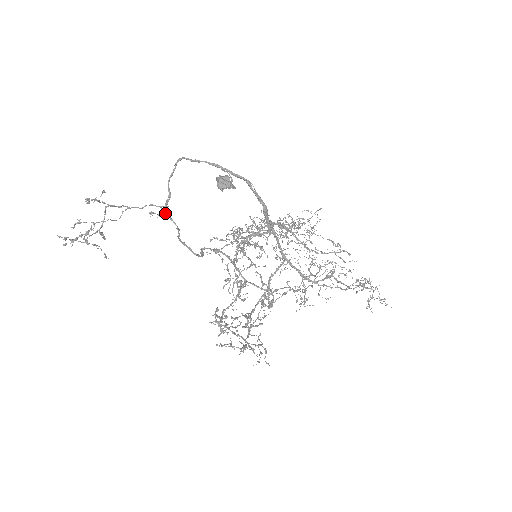
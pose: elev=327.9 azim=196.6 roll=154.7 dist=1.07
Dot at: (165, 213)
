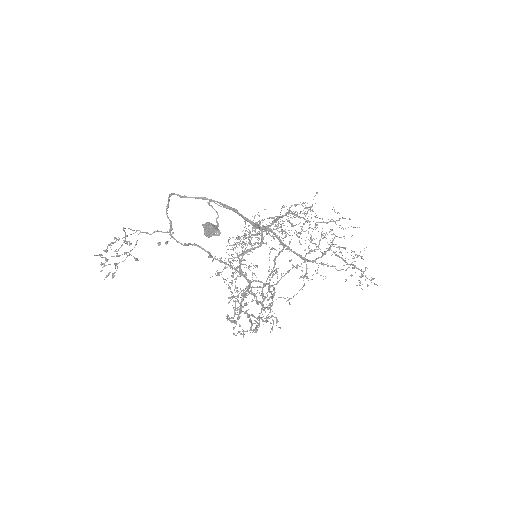
Dot at: (171, 237)
